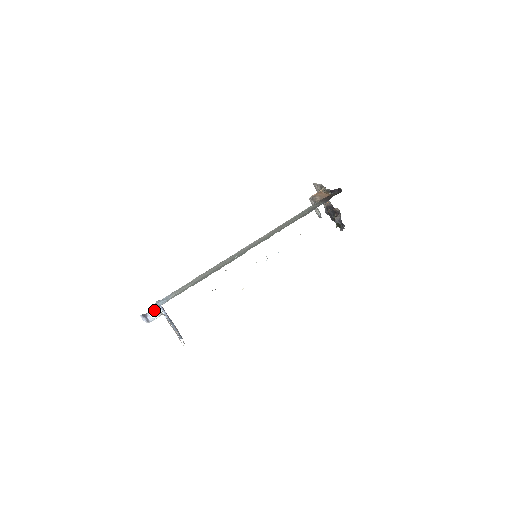
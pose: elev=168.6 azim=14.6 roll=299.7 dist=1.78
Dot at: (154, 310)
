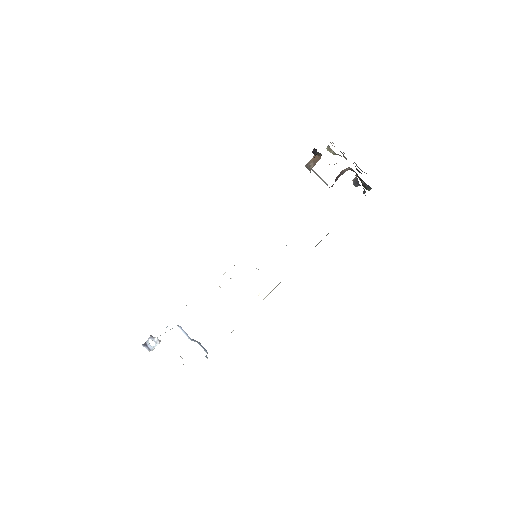
Dot at: (151, 338)
